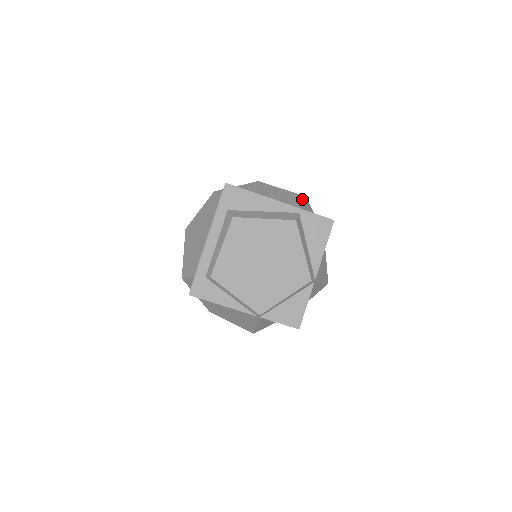
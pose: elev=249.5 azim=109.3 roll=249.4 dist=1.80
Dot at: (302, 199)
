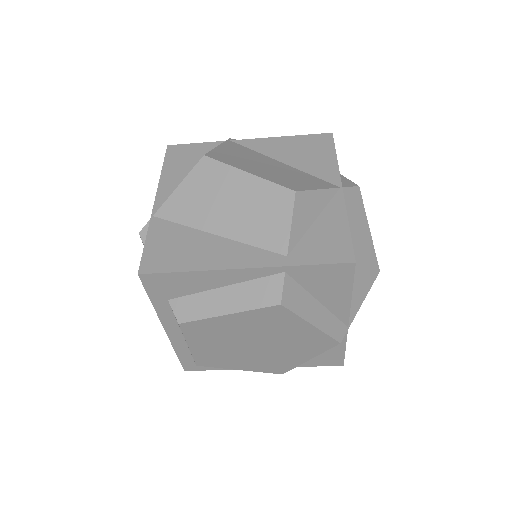
Dot at: (288, 208)
